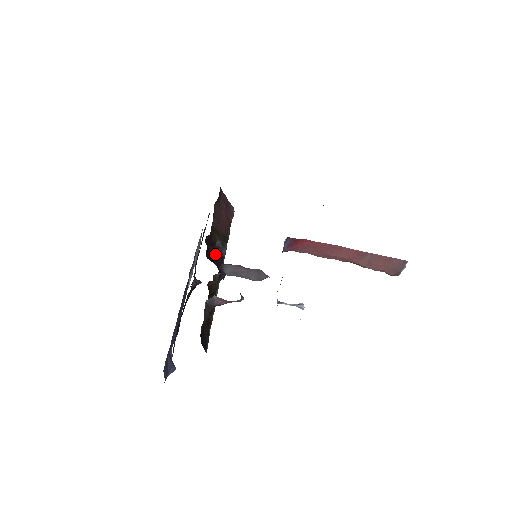
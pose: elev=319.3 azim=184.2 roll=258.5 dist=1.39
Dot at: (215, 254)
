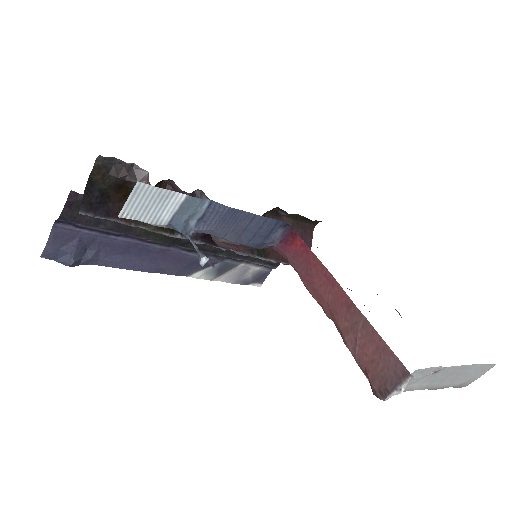
Dot at: occluded
